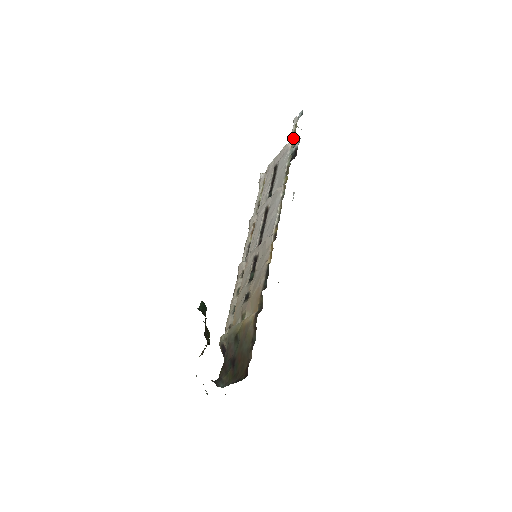
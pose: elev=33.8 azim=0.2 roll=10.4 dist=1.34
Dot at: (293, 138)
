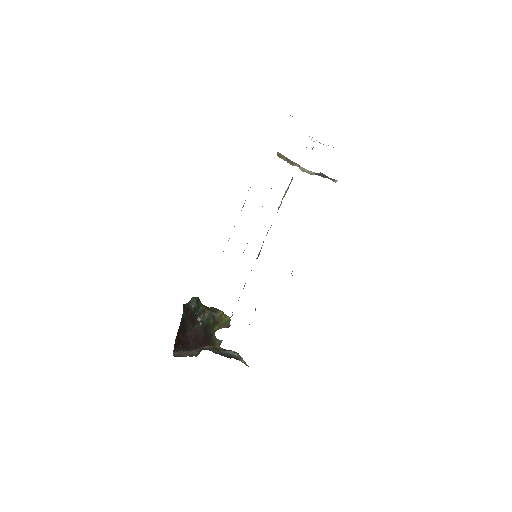
Dot at: occluded
